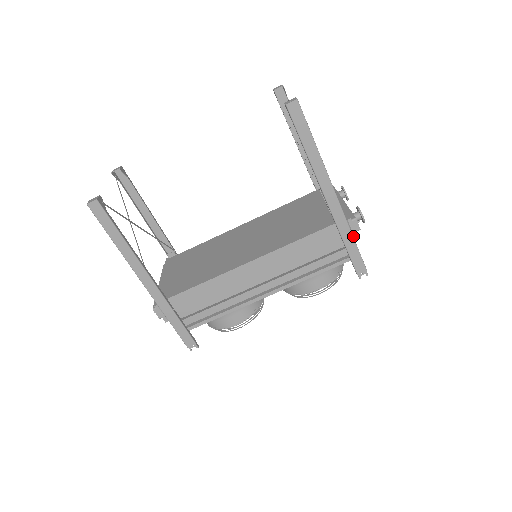
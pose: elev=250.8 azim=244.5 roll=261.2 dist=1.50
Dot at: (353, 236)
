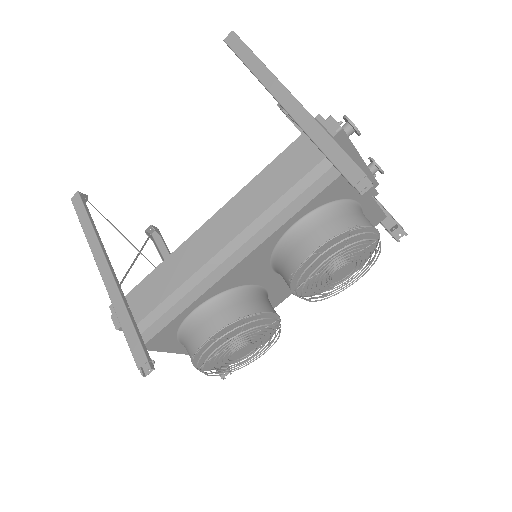
Dot at: (330, 135)
